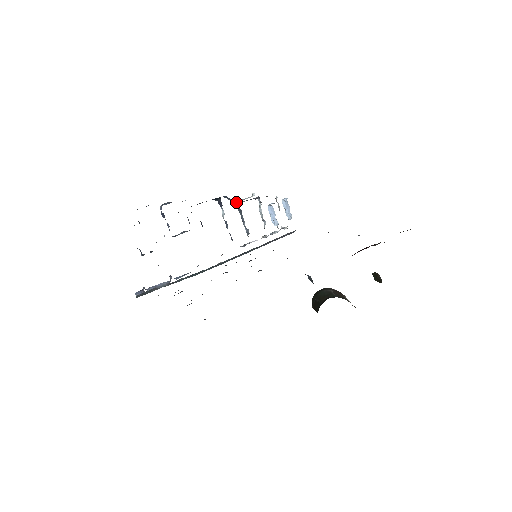
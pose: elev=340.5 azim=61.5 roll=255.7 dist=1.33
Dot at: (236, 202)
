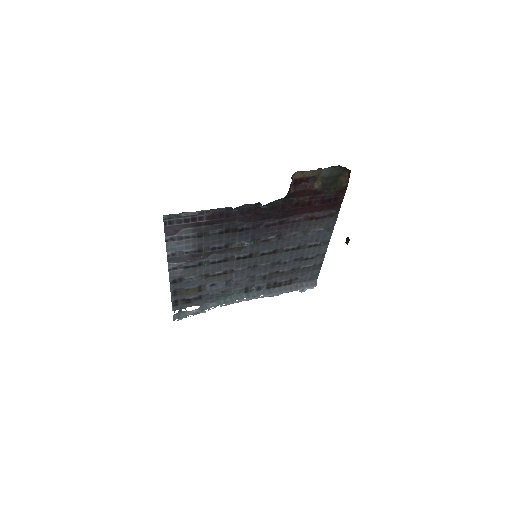
Dot at: occluded
